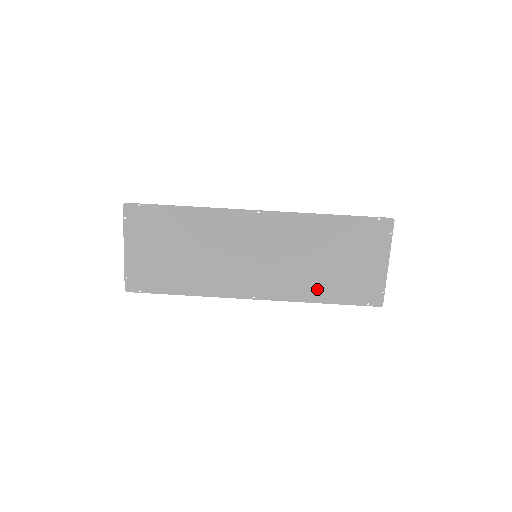
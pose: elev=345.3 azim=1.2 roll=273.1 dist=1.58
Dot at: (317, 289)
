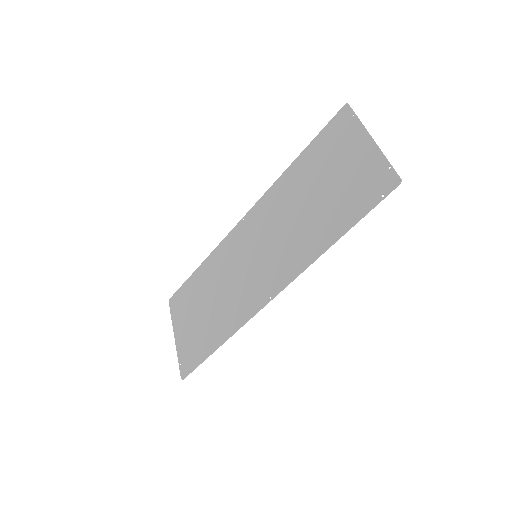
Dot at: (320, 234)
